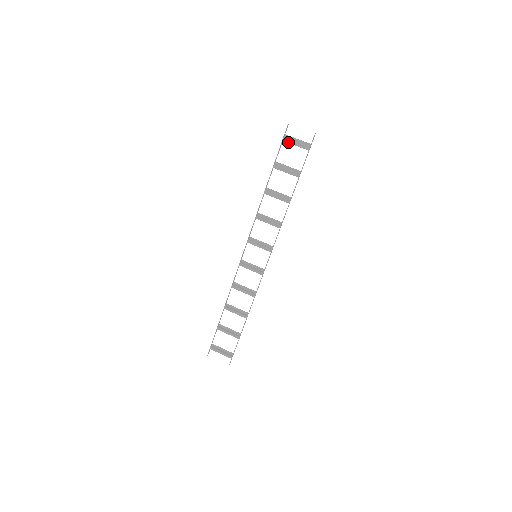
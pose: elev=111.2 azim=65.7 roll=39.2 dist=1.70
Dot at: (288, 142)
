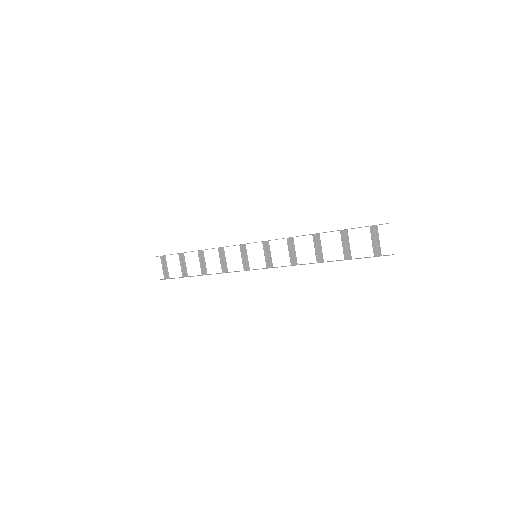
Dot at: (371, 233)
